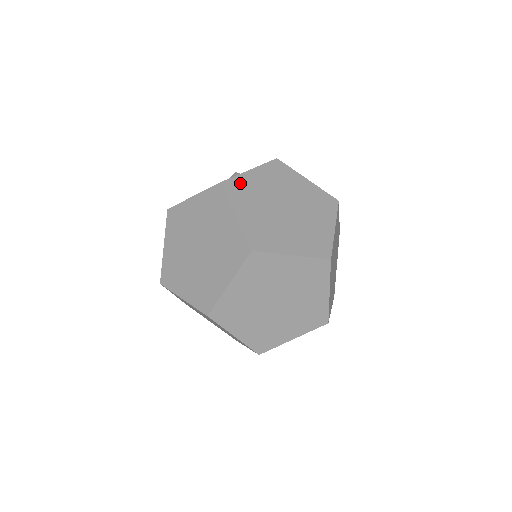
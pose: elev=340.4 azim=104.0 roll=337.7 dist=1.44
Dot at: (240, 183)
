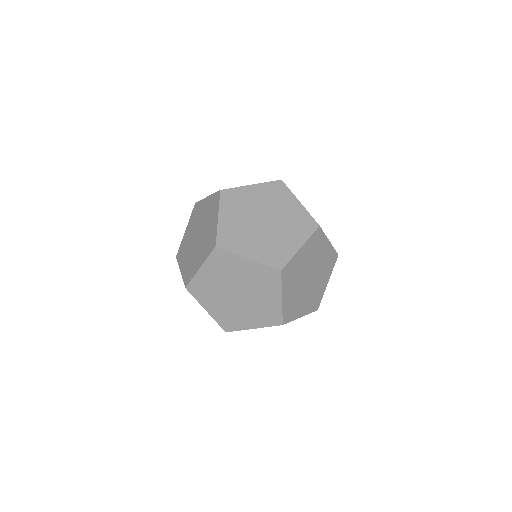
Dot at: (236, 193)
